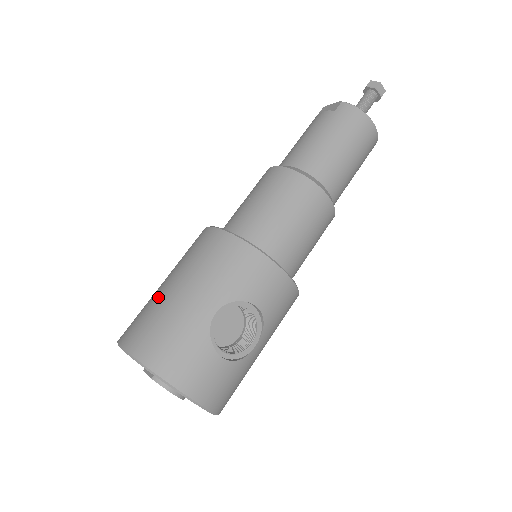
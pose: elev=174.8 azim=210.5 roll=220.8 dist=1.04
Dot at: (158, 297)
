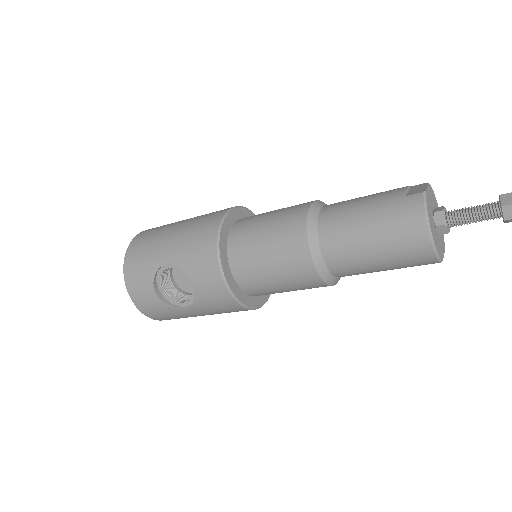
Dot at: (171, 225)
